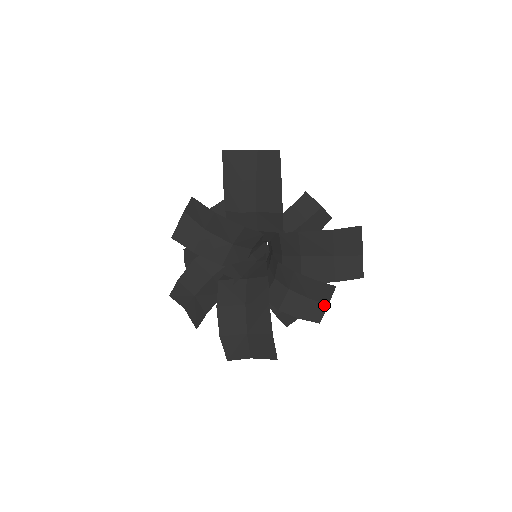
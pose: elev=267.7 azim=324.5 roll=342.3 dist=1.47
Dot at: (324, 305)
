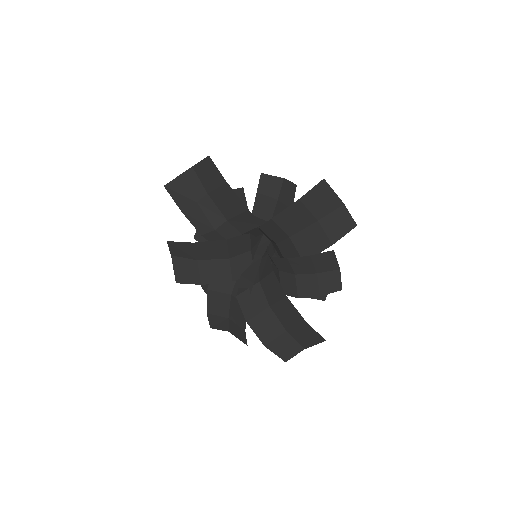
Dot at: (336, 271)
